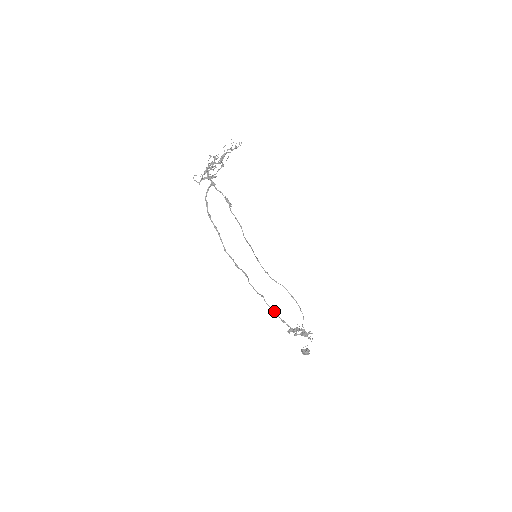
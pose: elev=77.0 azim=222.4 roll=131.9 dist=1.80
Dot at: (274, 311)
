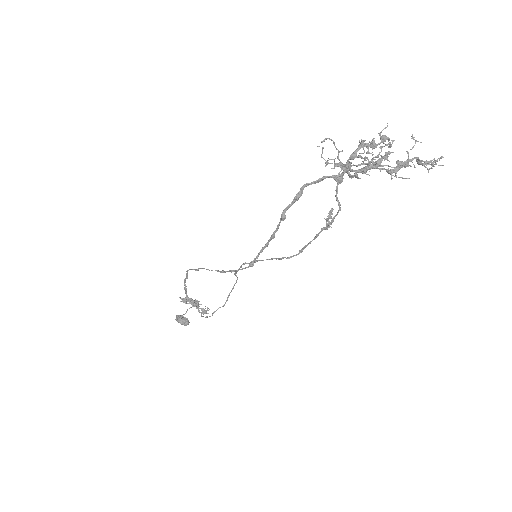
Dot at: (187, 278)
